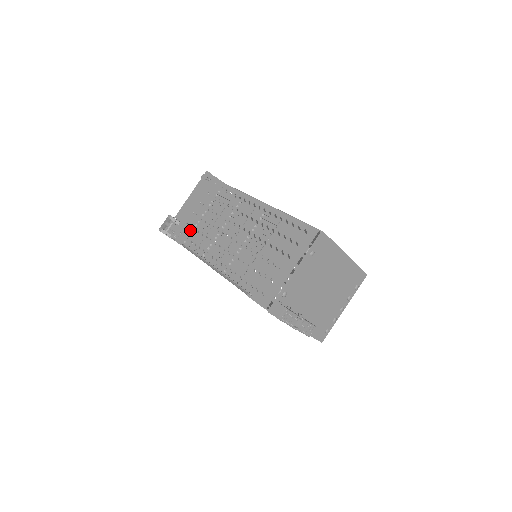
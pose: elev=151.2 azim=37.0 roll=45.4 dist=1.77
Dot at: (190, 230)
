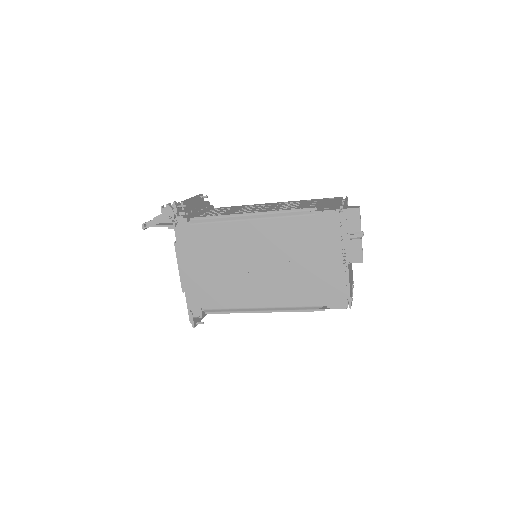
Dot at: occluded
